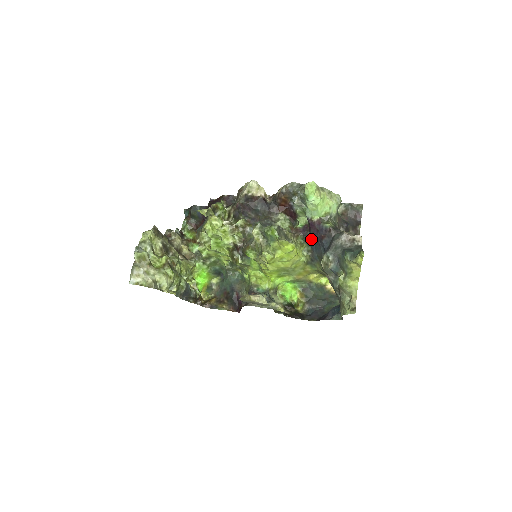
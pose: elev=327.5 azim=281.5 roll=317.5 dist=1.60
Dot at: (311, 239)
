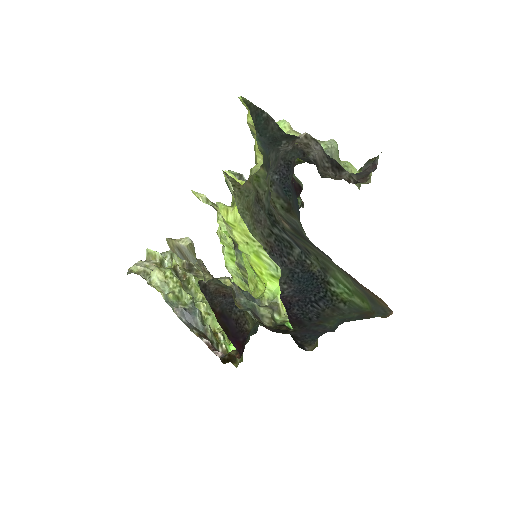
Dot at: occluded
